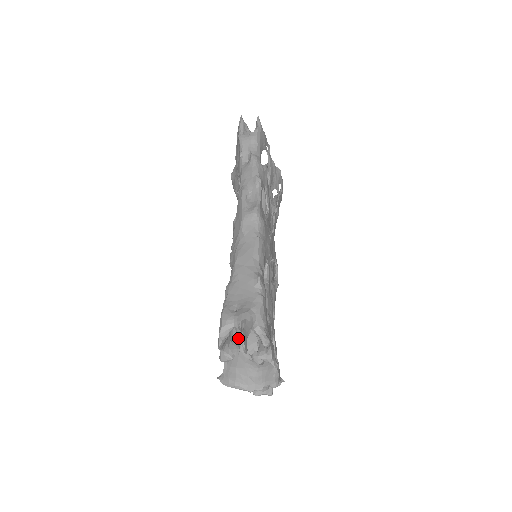
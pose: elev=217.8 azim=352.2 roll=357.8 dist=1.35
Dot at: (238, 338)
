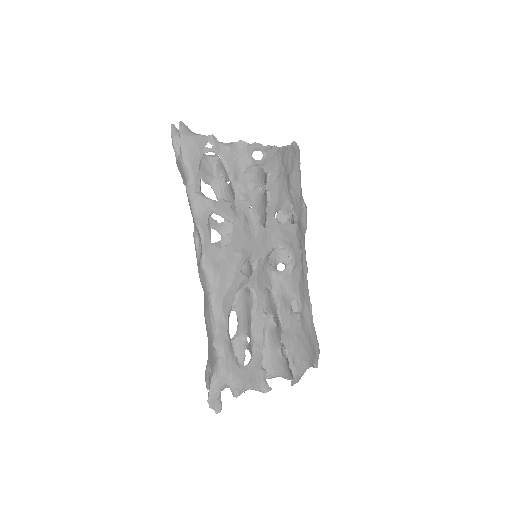
Dot at: occluded
